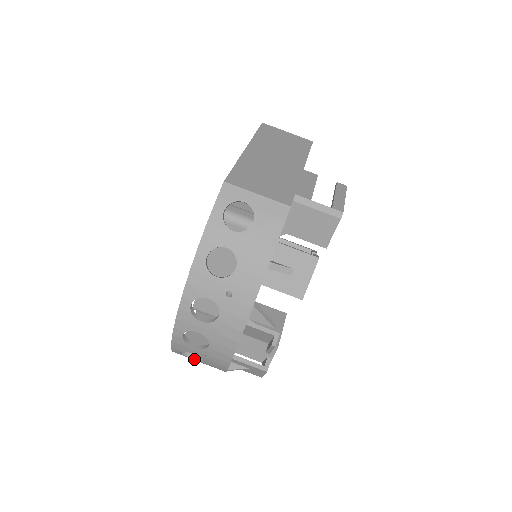
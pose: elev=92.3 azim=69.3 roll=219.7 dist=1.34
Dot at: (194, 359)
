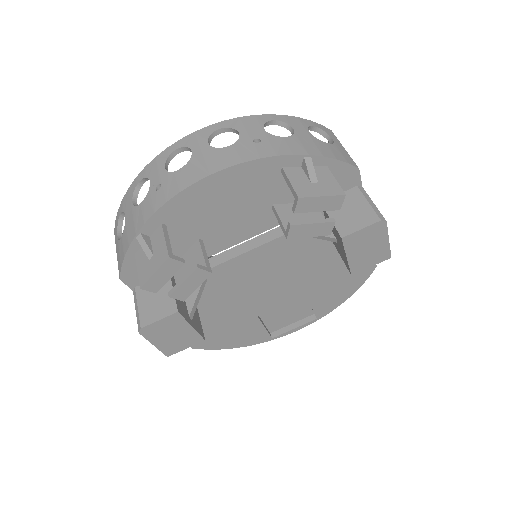
Dot at: (133, 204)
